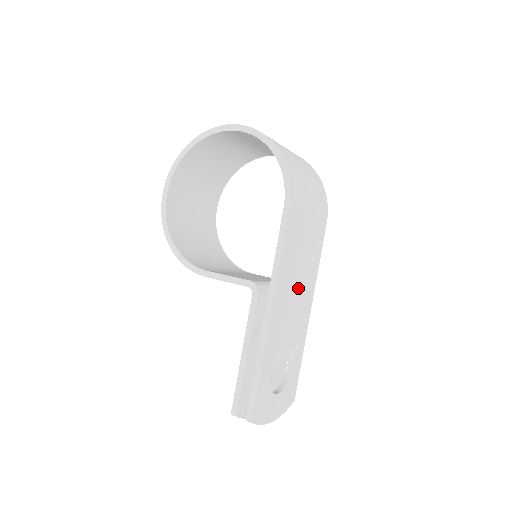
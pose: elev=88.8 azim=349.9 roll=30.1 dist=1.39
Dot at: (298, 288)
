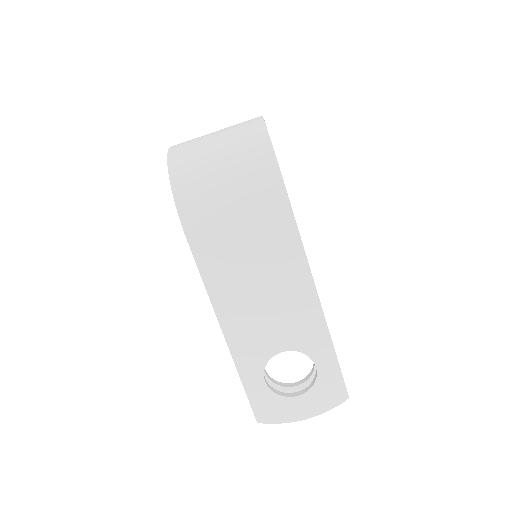
Dot at: (268, 297)
